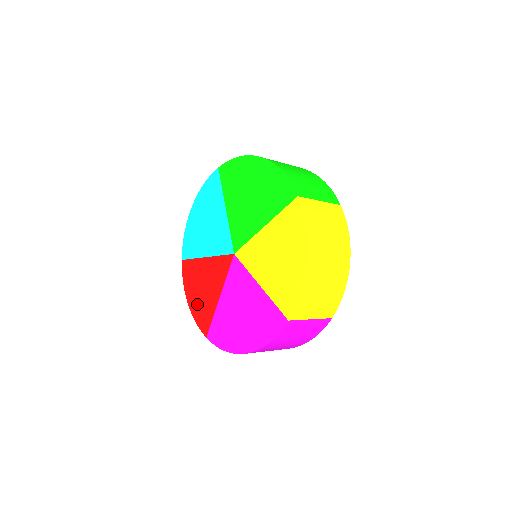
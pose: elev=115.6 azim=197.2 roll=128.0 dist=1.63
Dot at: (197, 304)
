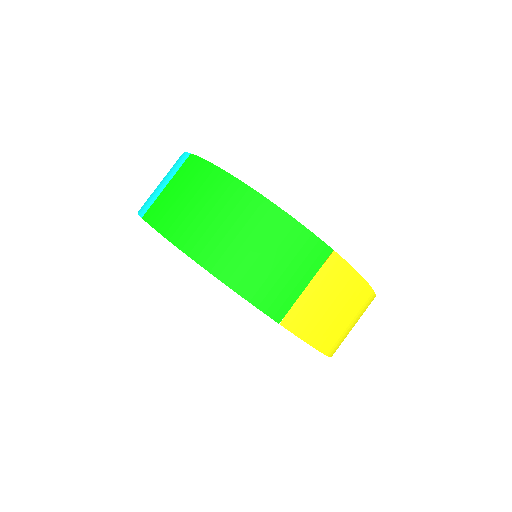
Dot at: occluded
